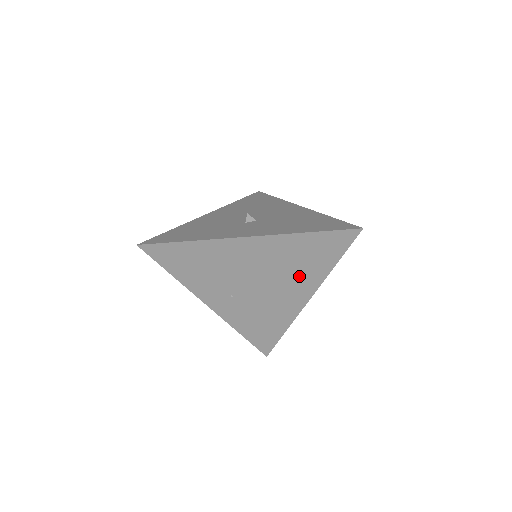
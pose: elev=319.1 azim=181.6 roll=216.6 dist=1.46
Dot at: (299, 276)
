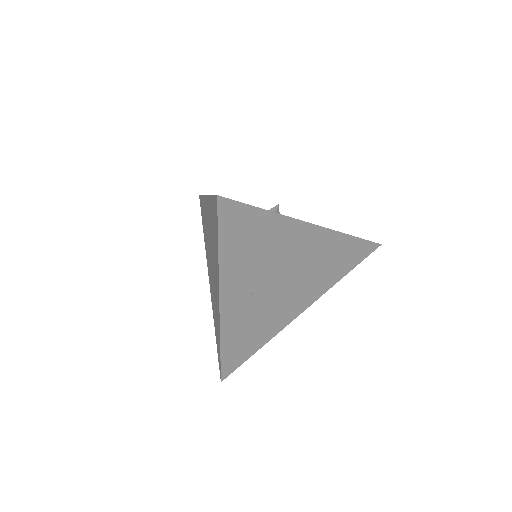
Dot at: (316, 281)
